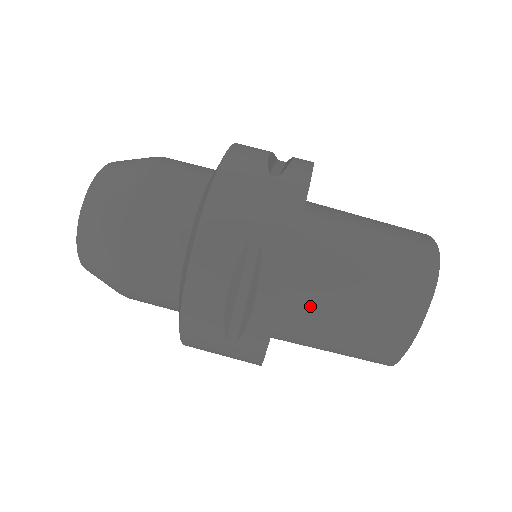
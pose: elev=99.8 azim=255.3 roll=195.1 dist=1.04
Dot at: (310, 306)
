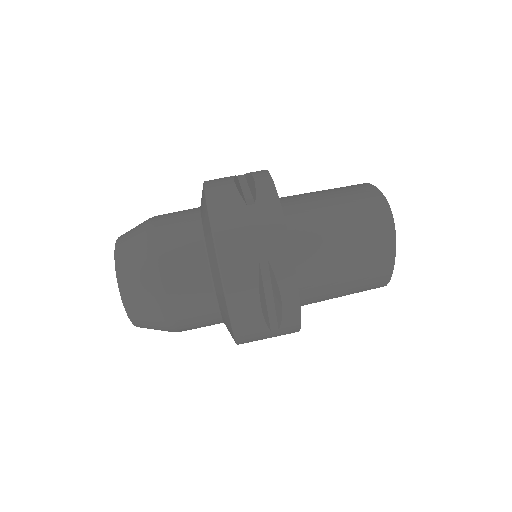
Dot at: (315, 279)
